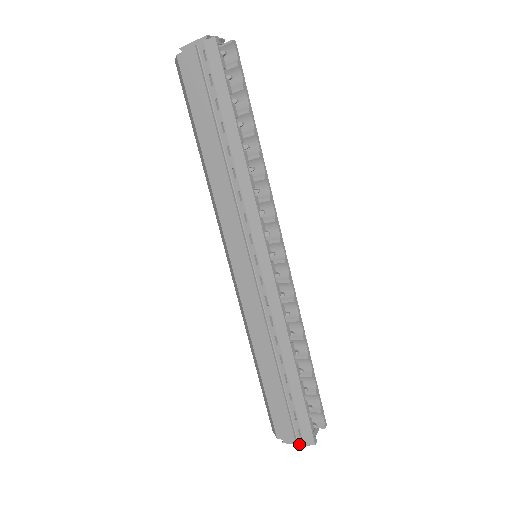
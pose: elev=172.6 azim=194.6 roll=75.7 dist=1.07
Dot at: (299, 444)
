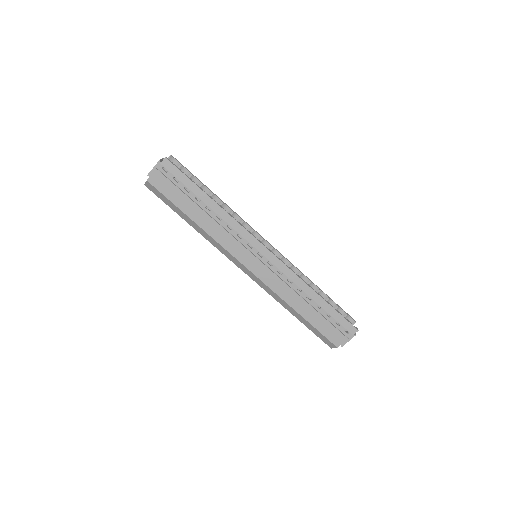
Dot at: (350, 339)
